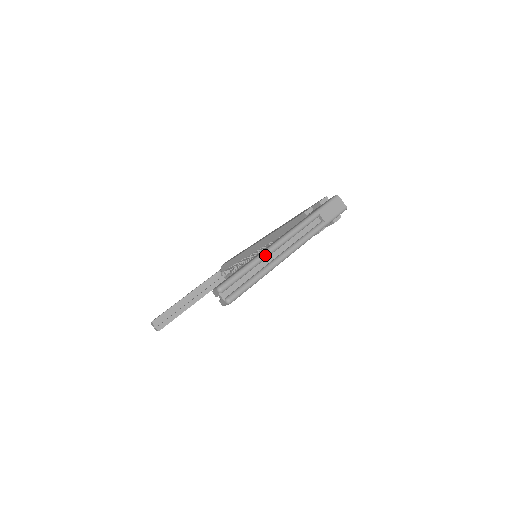
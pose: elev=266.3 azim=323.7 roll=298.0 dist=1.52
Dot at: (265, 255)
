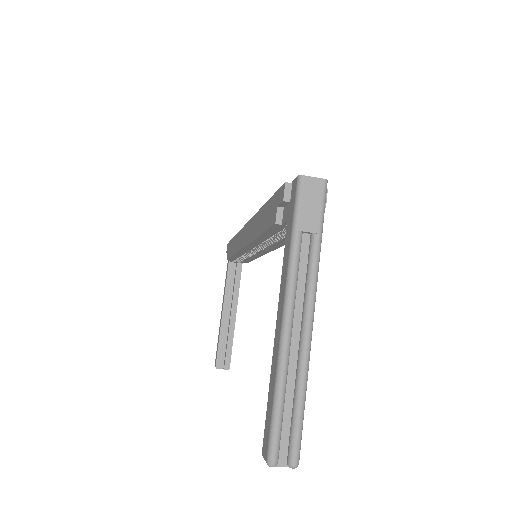
Dot at: (284, 363)
